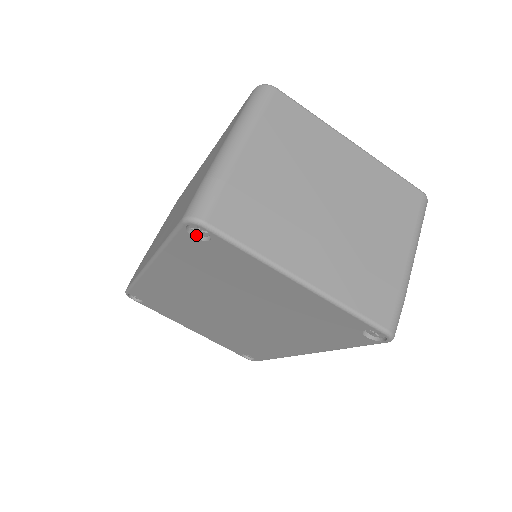
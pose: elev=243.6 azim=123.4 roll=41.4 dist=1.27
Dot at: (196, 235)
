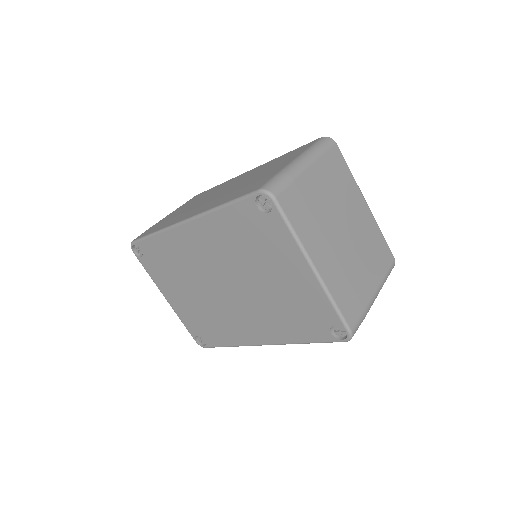
Dot at: (258, 206)
